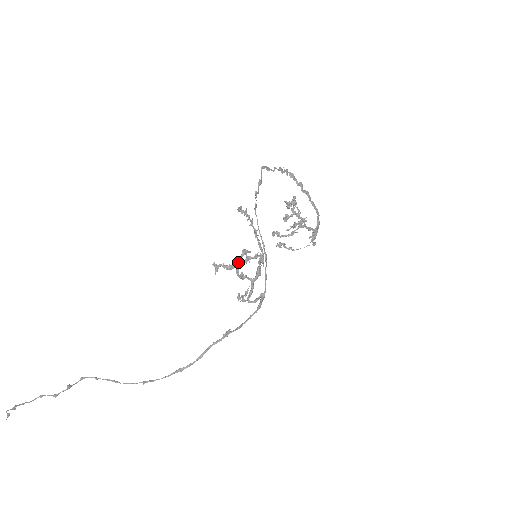
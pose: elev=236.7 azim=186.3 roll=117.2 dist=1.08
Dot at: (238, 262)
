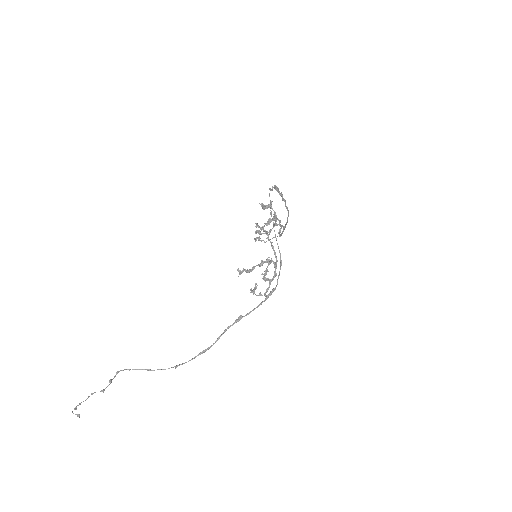
Dot at: (267, 270)
